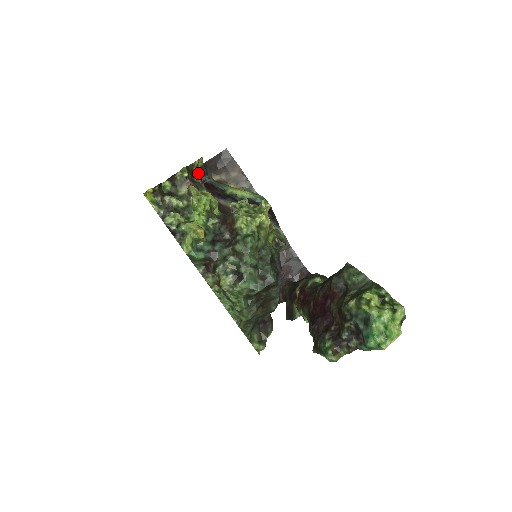
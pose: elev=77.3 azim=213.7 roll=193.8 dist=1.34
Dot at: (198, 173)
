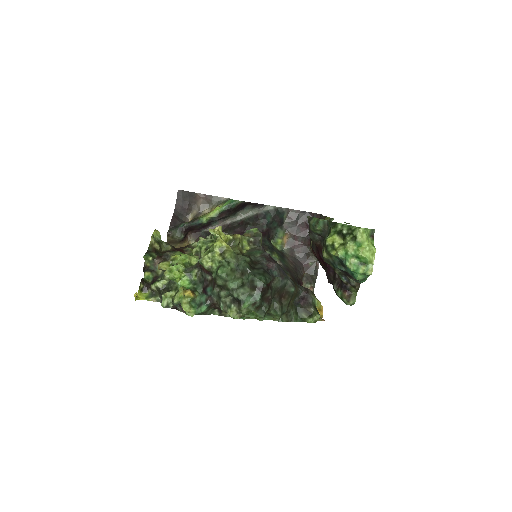
Dot at: (162, 243)
